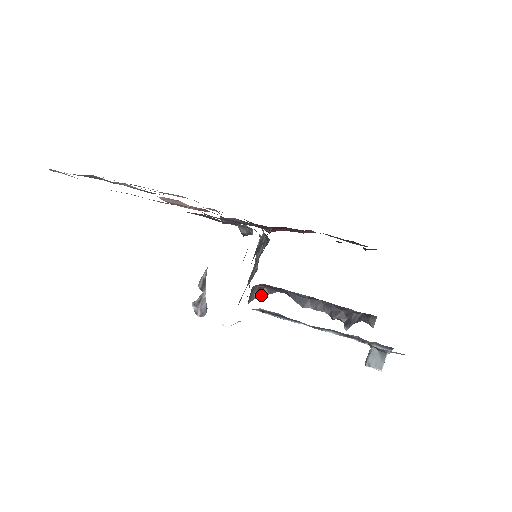
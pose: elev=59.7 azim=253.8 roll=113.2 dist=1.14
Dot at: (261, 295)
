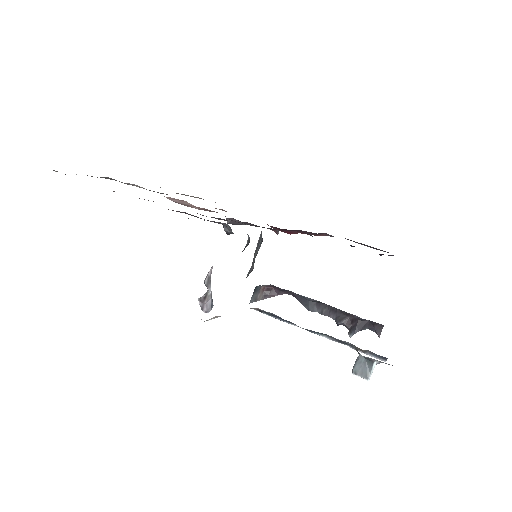
Dot at: (269, 296)
